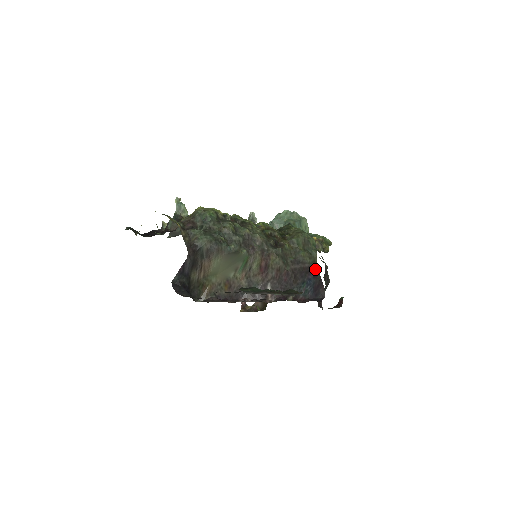
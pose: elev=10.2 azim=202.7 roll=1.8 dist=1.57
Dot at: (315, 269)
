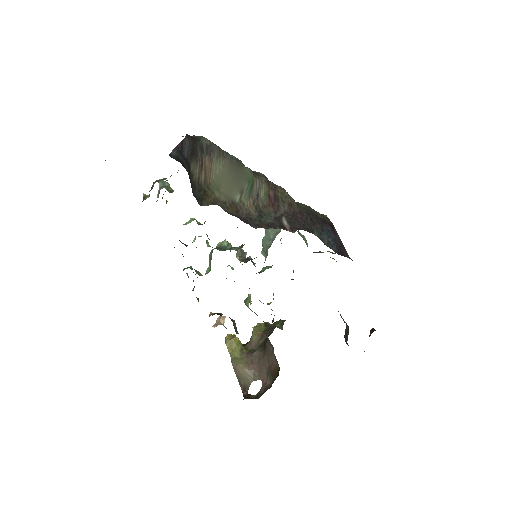
Dot at: (331, 224)
